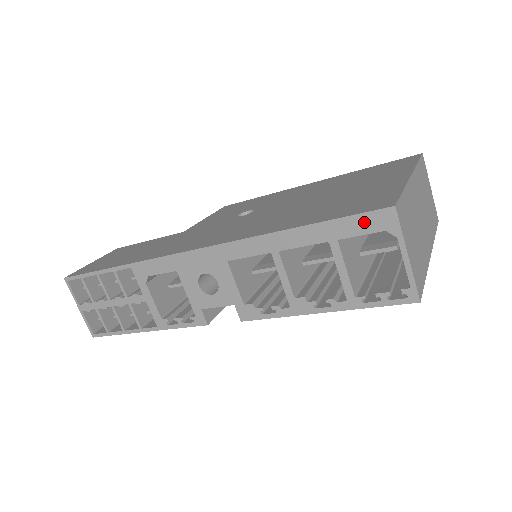
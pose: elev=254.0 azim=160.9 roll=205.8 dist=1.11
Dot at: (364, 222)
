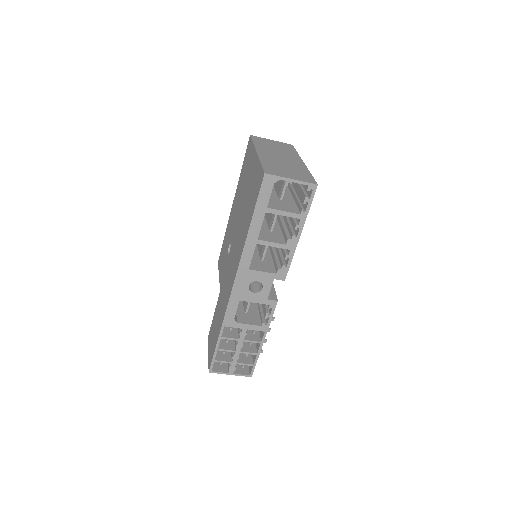
Dot at: (265, 191)
